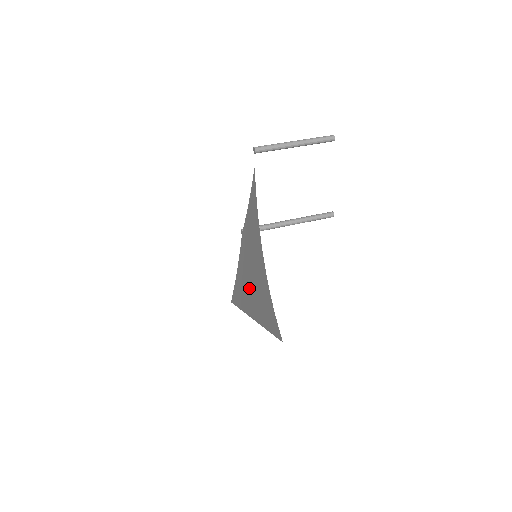
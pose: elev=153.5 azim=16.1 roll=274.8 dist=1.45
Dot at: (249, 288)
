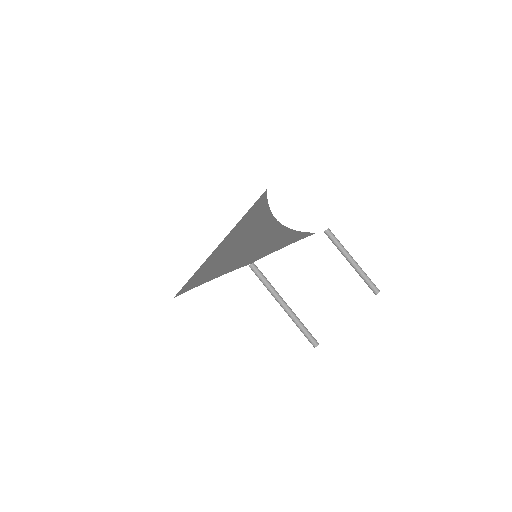
Dot at: (229, 255)
